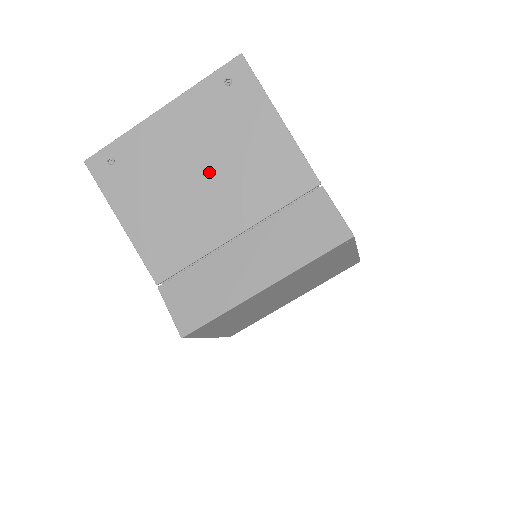
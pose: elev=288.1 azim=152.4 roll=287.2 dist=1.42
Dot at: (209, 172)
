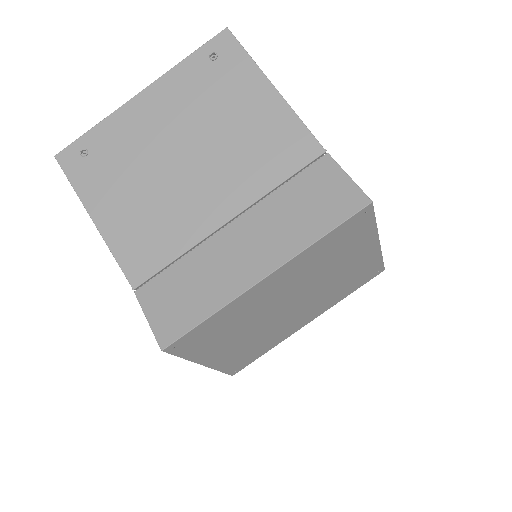
Dot at: (194, 152)
